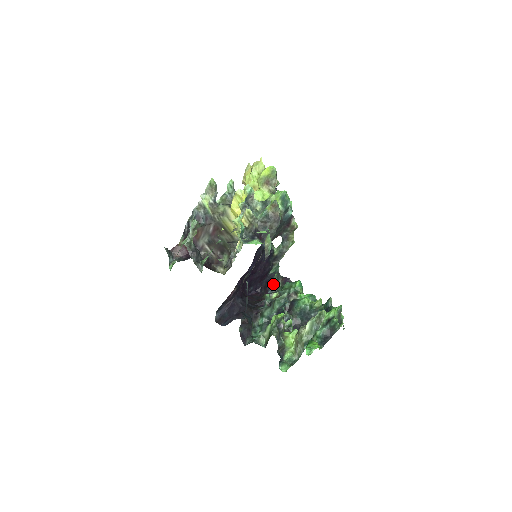
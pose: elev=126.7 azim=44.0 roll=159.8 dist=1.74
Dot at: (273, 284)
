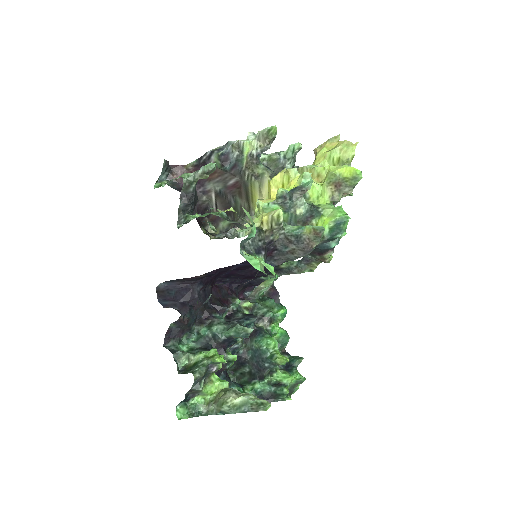
Dot at: occluded
